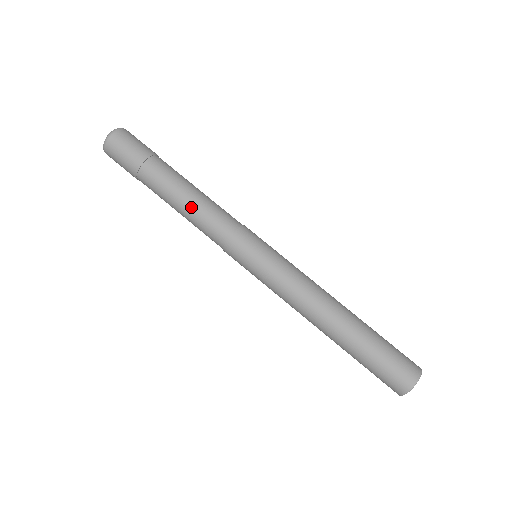
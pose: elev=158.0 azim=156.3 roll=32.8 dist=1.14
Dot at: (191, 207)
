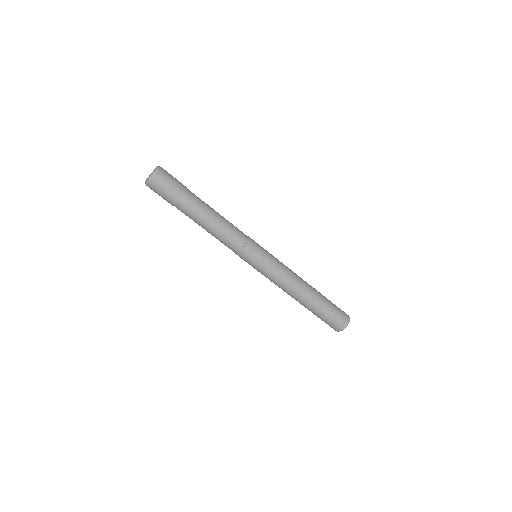
Dot at: (217, 226)
